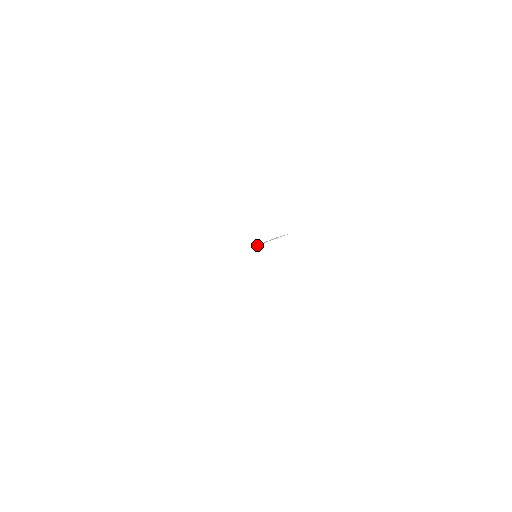
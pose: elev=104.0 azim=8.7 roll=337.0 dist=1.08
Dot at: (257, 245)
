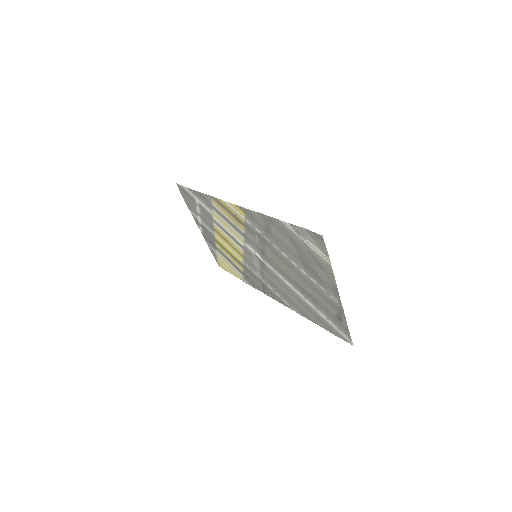
Dot at: (252, 256)
